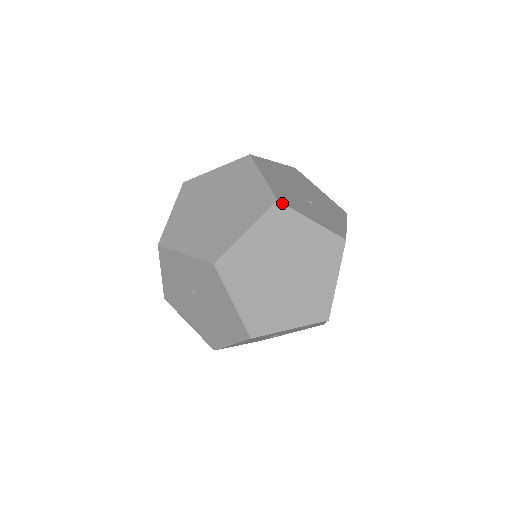
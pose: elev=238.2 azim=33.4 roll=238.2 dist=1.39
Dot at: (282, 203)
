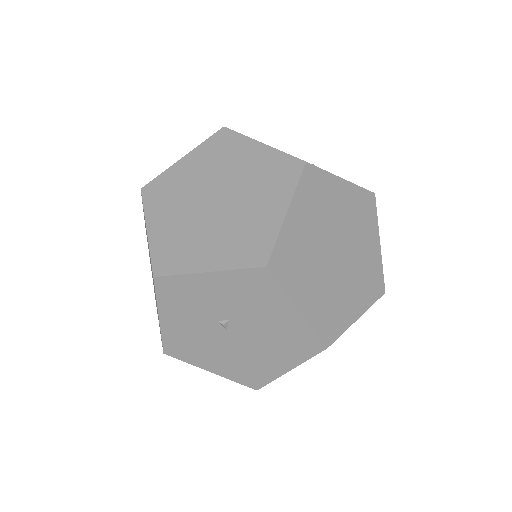
Dot at: (311, 164)
